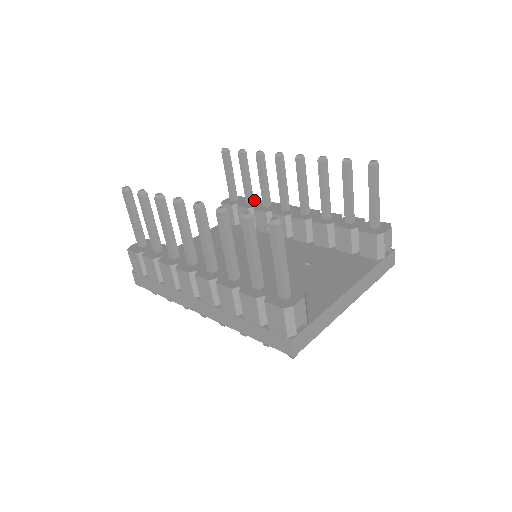
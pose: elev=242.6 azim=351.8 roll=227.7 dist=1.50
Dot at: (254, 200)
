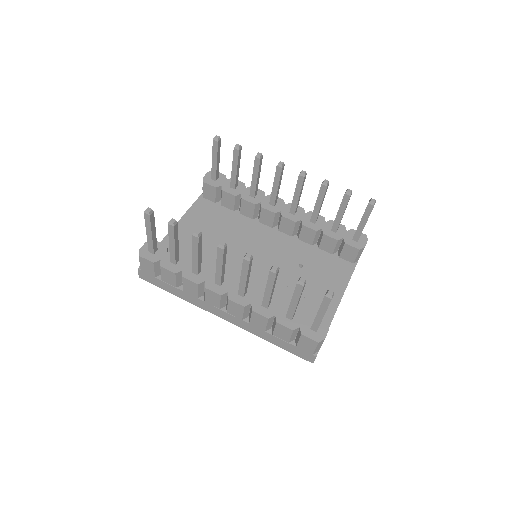
Dot at: occluded
